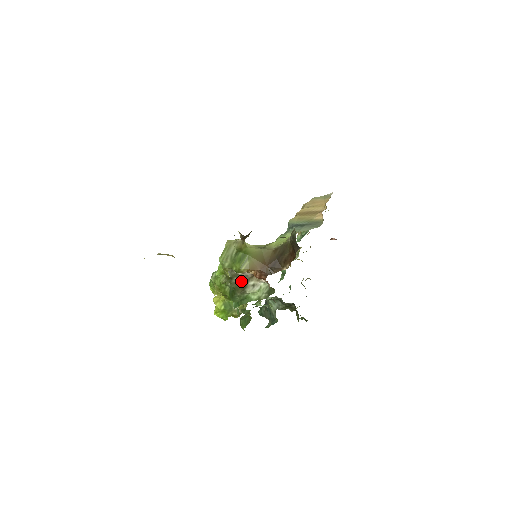
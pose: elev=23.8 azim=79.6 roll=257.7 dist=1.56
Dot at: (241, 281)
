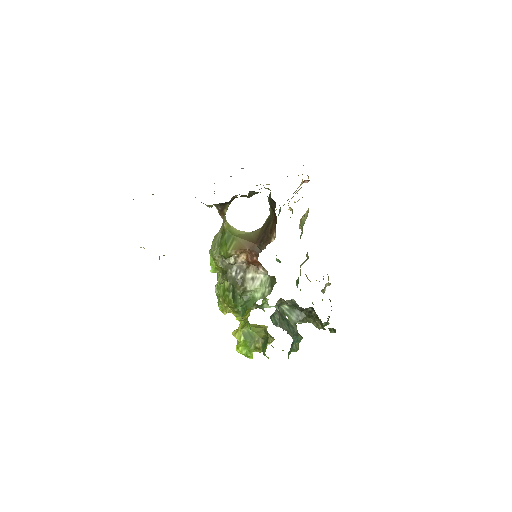
Dot at: (237, 273)
